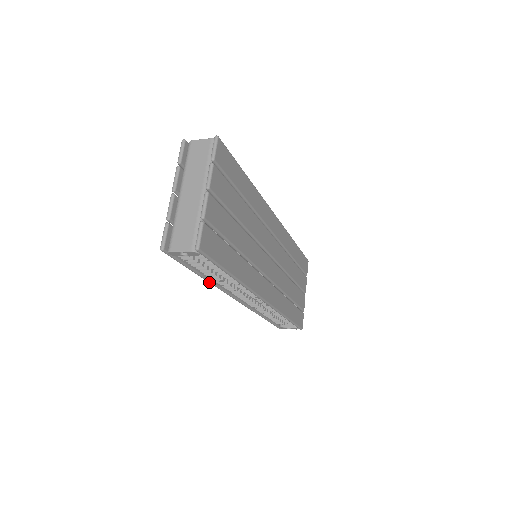
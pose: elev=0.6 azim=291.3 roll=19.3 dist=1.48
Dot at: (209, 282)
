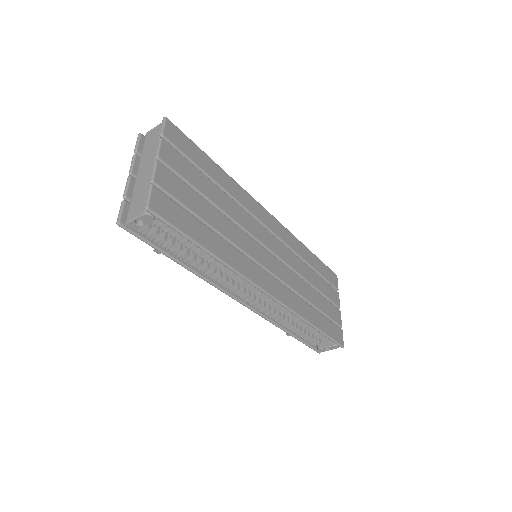
Dot at: occluded
